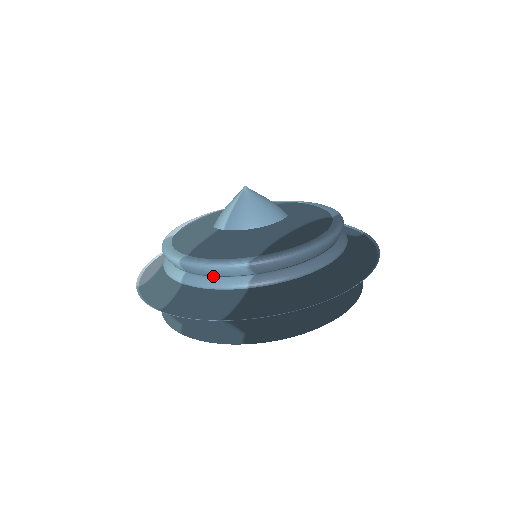
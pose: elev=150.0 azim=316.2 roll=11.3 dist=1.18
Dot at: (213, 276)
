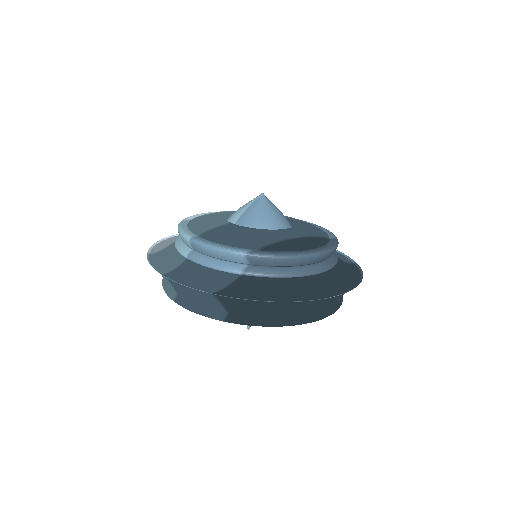
Dot at: (215, 257)
